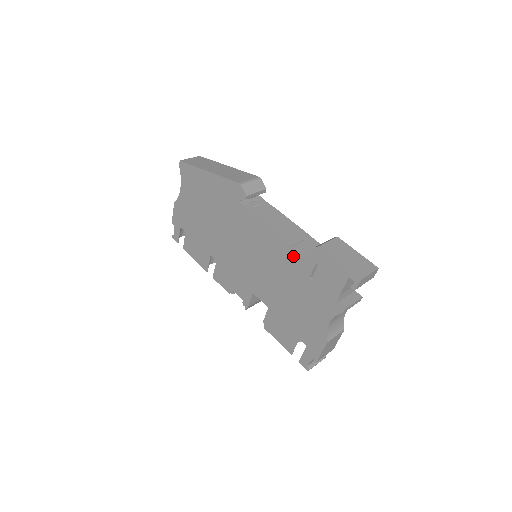
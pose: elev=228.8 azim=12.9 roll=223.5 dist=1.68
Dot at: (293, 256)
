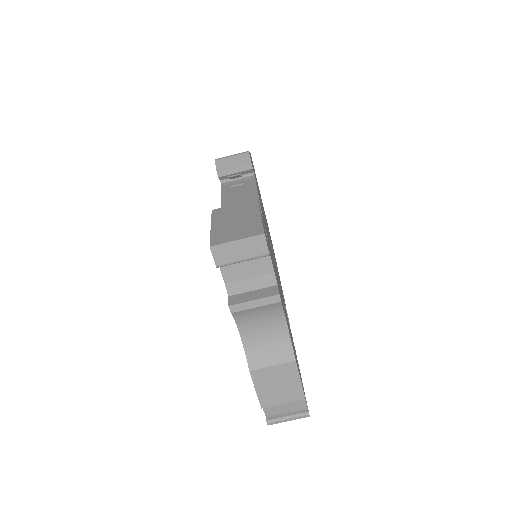
Dot at: occluded
